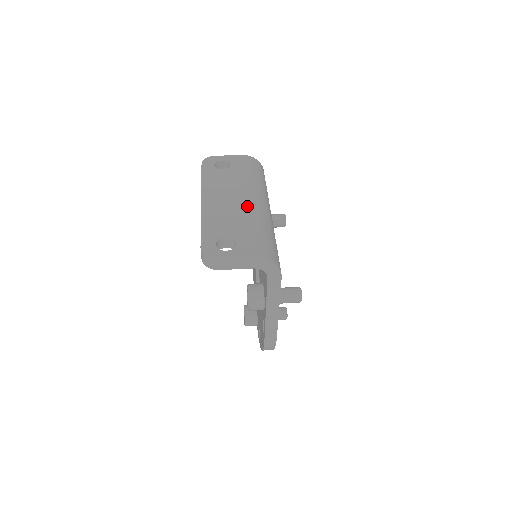
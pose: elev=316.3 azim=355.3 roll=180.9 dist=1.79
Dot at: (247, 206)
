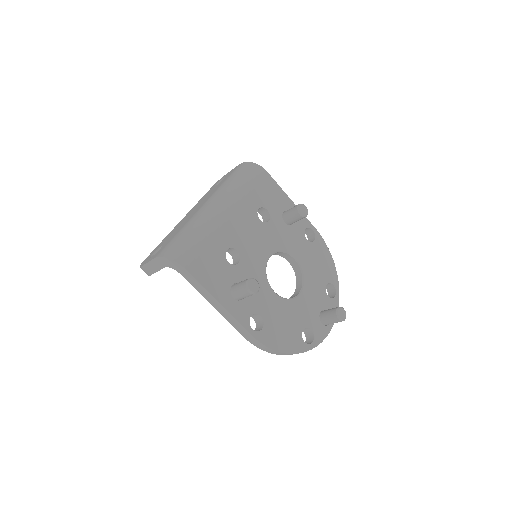
Dot at: (195, 212)
